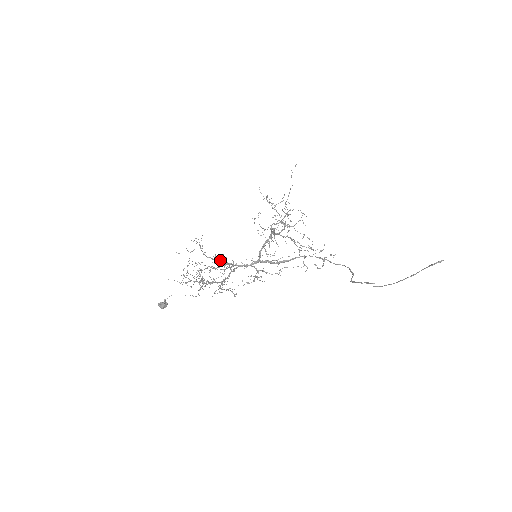
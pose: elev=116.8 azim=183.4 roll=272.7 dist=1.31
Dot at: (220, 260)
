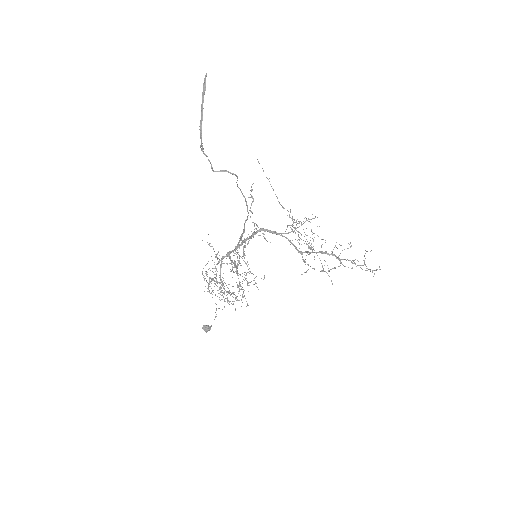
Dot at: occluded
